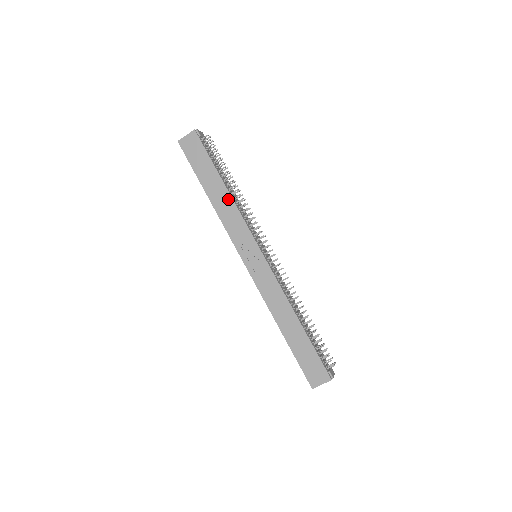
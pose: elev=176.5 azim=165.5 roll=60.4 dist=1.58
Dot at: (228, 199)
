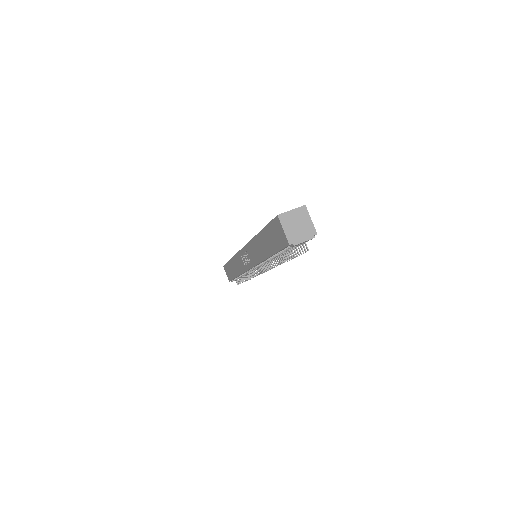
Dot at: (262, 256)
